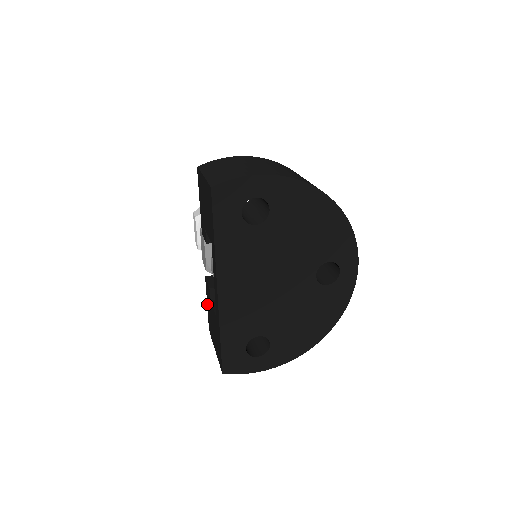
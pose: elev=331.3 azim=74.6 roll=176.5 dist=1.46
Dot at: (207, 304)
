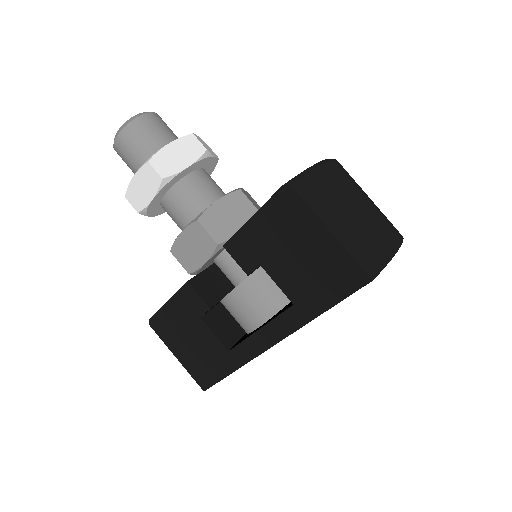
Dot at: (168, 304)
